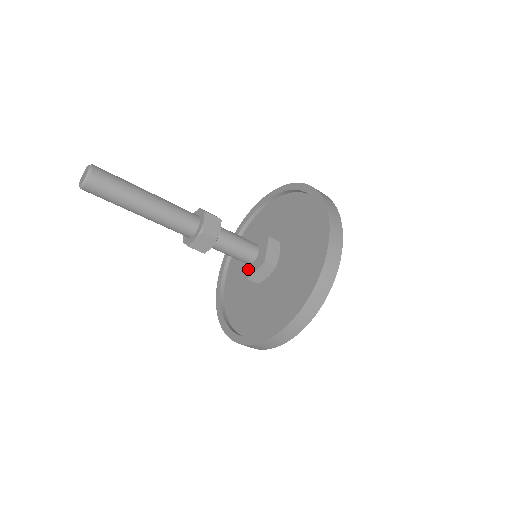
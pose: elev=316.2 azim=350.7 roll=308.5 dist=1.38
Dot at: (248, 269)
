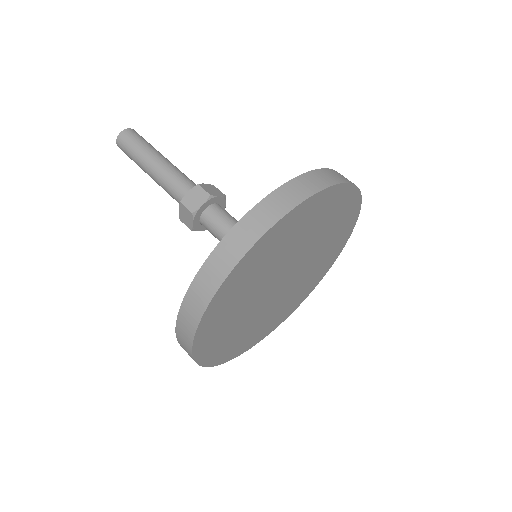
Dot at: occluded
